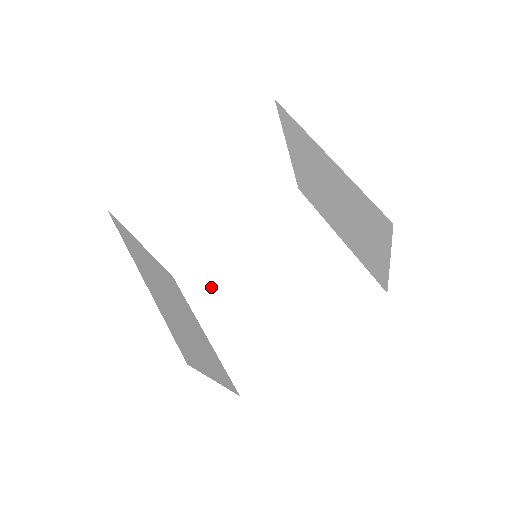
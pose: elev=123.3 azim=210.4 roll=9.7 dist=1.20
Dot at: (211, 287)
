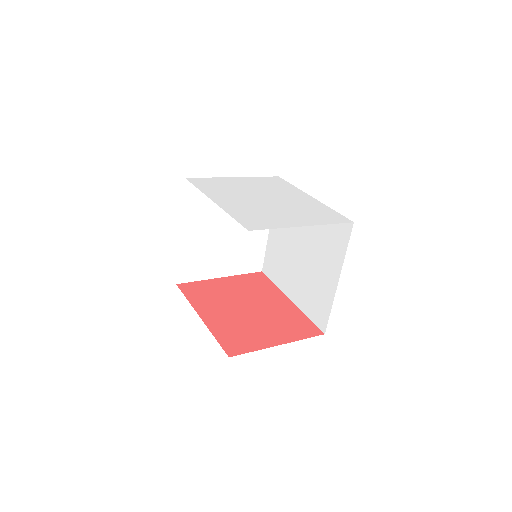
Dot at: occluded
